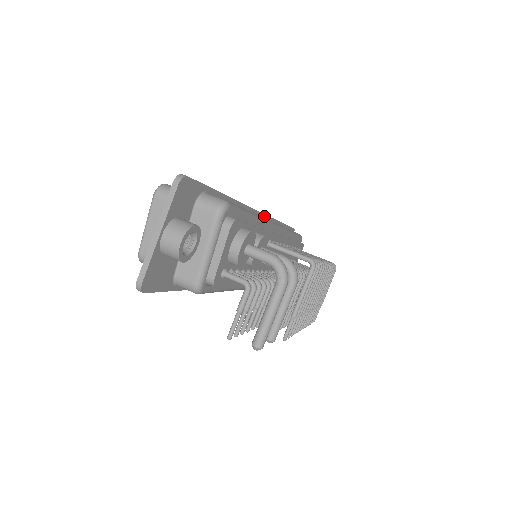
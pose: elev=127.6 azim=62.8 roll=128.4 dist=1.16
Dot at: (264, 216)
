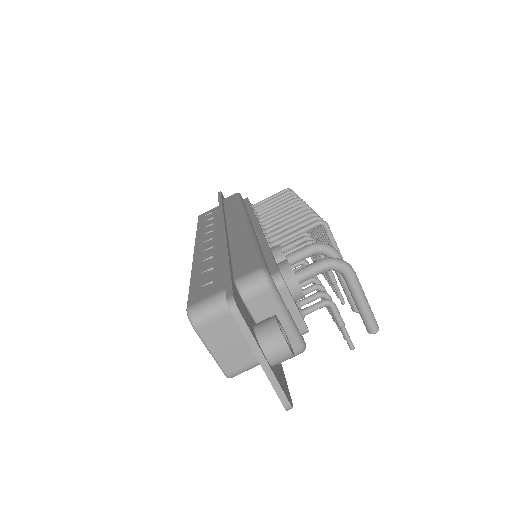
Dot at: occluded
